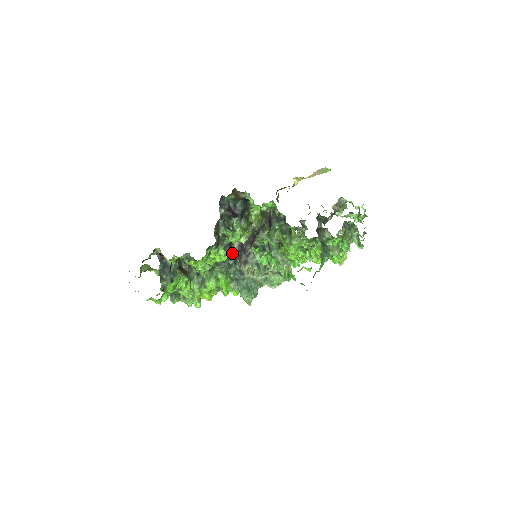
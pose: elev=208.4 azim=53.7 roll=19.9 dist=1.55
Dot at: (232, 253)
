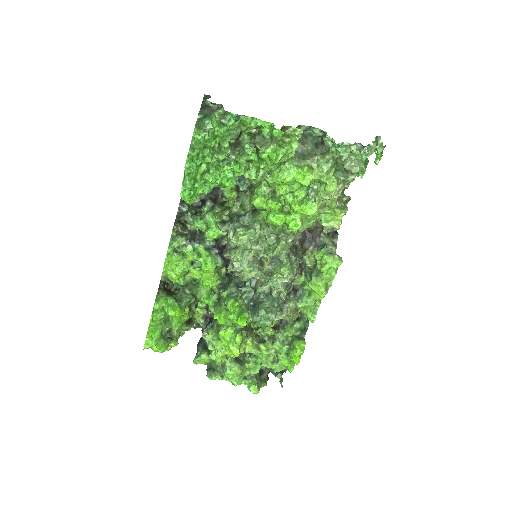
Dot at: occluded
